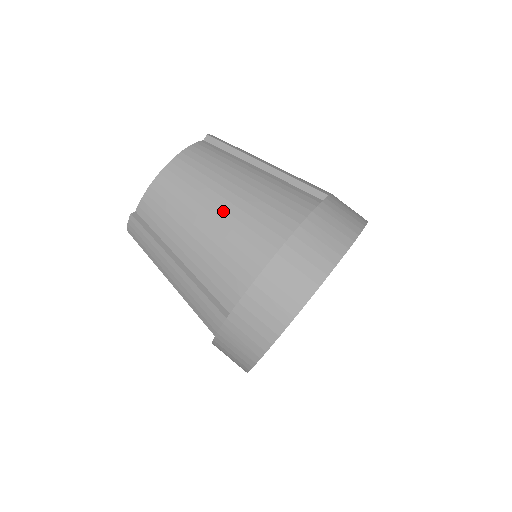
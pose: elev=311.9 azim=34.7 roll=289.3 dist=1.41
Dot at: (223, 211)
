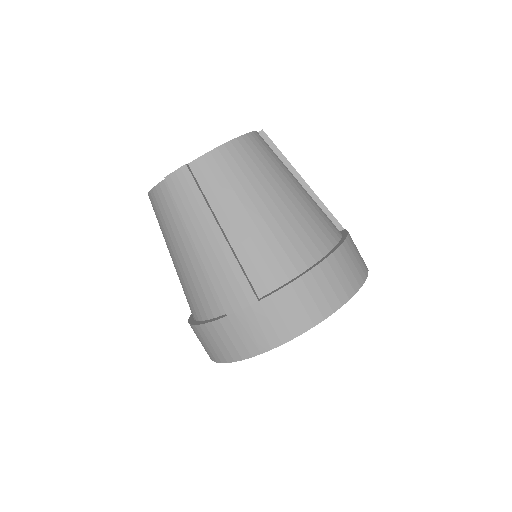
Dot at: (283, 203)
